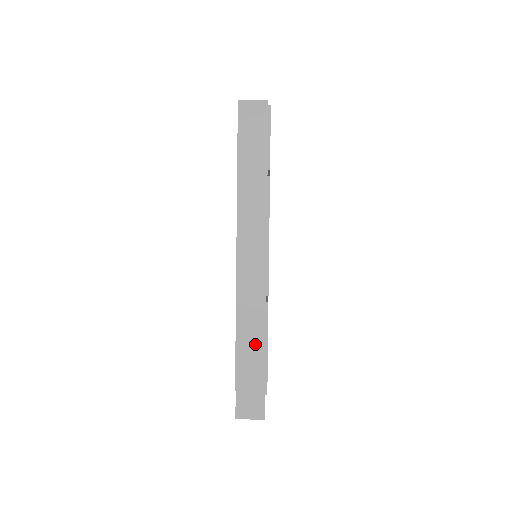
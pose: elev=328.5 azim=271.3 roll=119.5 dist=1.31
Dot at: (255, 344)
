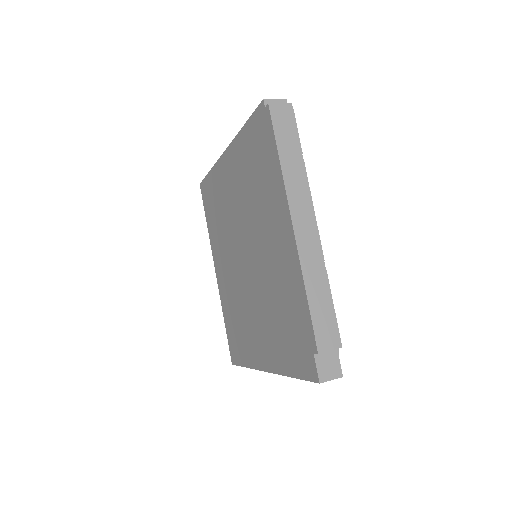
Dot at: (325, 306)
